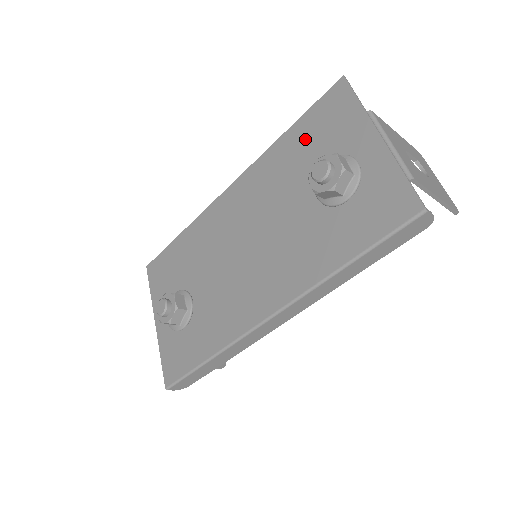
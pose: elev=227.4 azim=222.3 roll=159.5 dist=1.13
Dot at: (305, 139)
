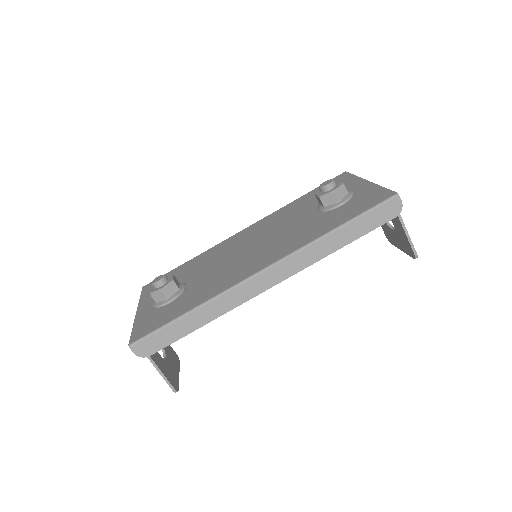
Dot at: (313, 196)
